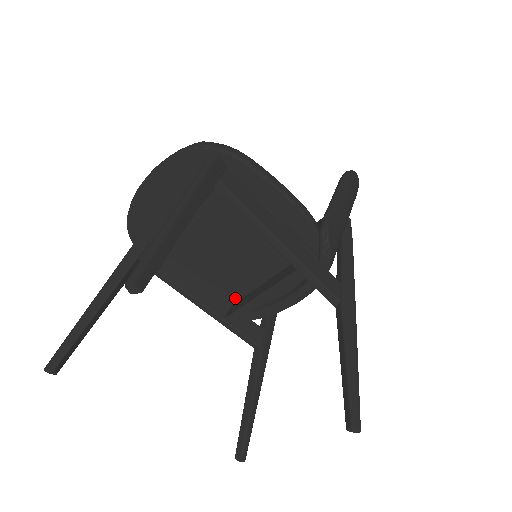
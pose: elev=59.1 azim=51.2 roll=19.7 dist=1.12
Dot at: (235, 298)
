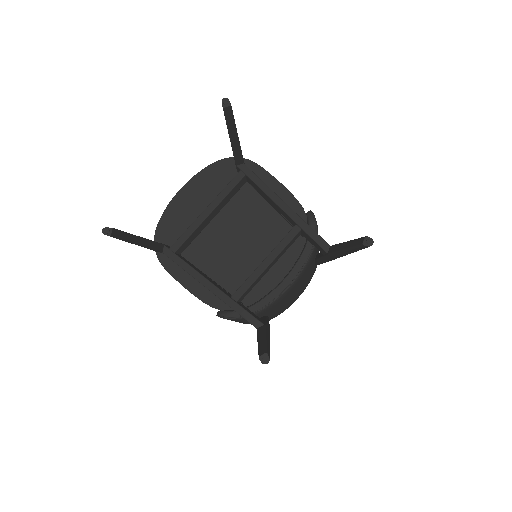
Dot at: occluded
